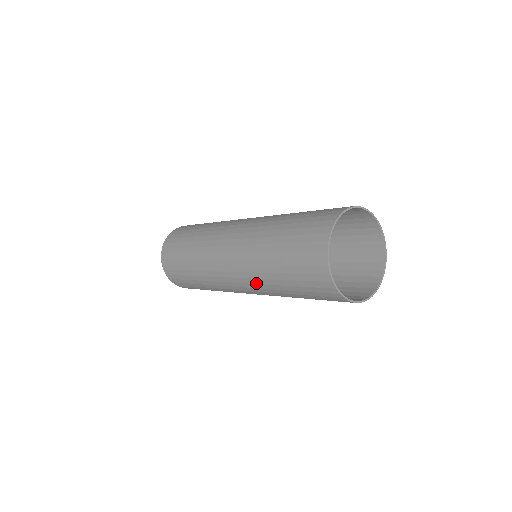
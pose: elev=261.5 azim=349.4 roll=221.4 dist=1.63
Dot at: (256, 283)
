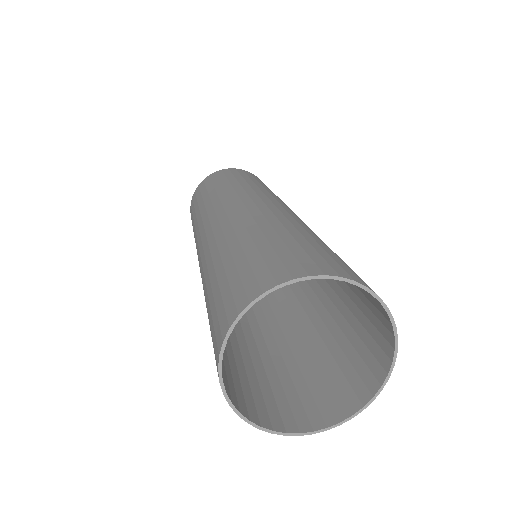
Dot at: (258, 331)
